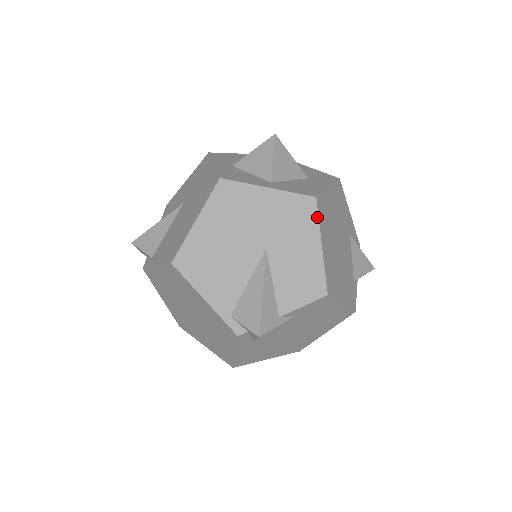
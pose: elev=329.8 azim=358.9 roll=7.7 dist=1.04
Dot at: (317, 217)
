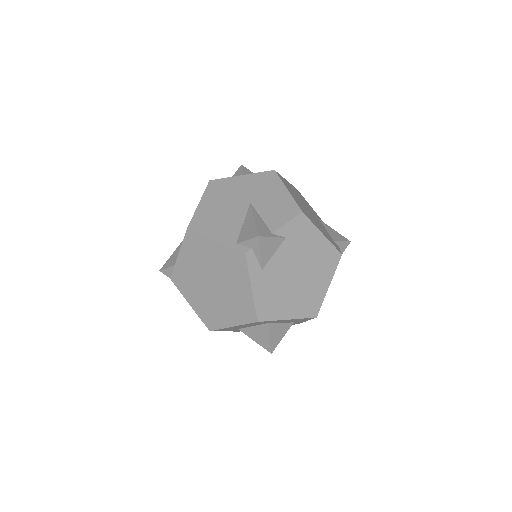
Dot at: (279, 178)
